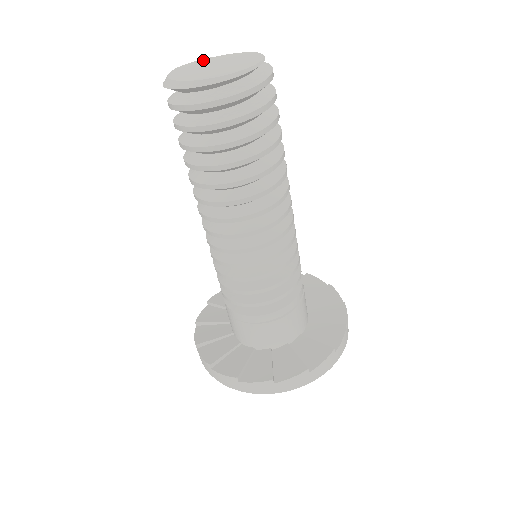
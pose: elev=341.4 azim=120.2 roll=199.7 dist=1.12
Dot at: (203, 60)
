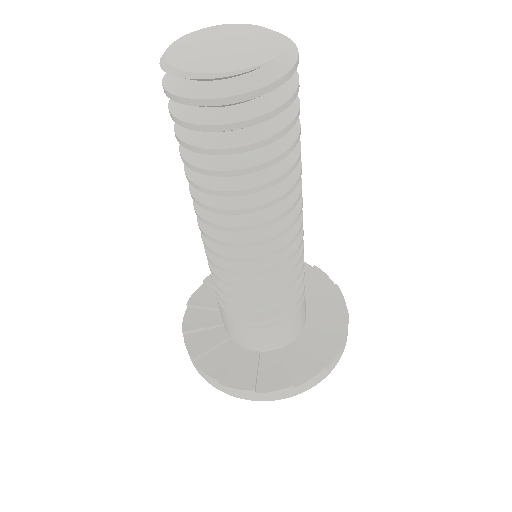
Dot at: (251, 28)
